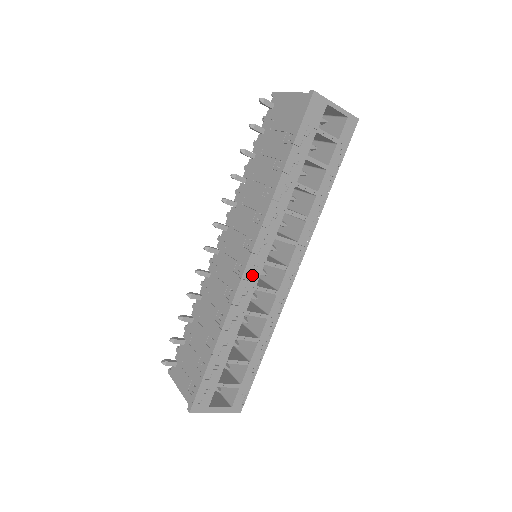
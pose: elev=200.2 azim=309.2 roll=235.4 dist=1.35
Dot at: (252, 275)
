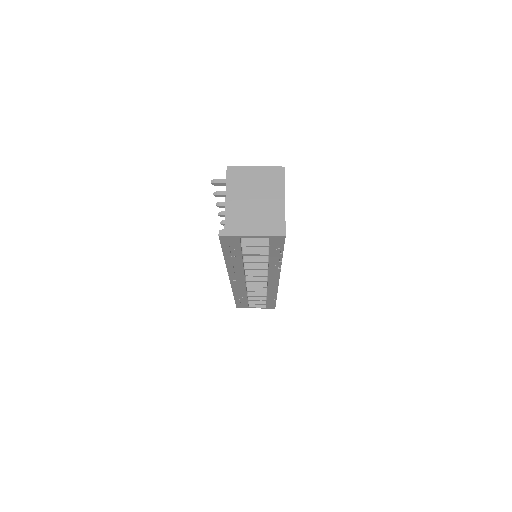
Dot at: (239, 284)
